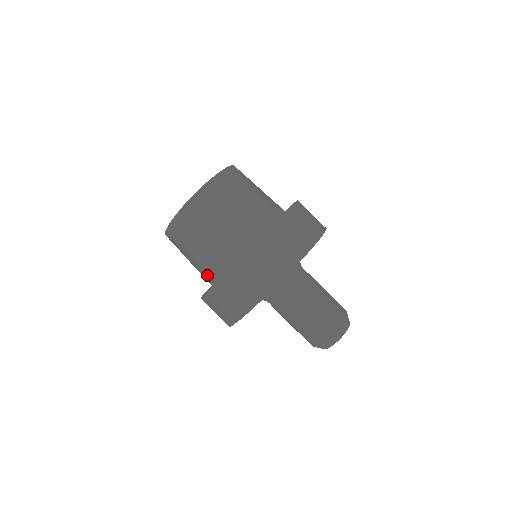
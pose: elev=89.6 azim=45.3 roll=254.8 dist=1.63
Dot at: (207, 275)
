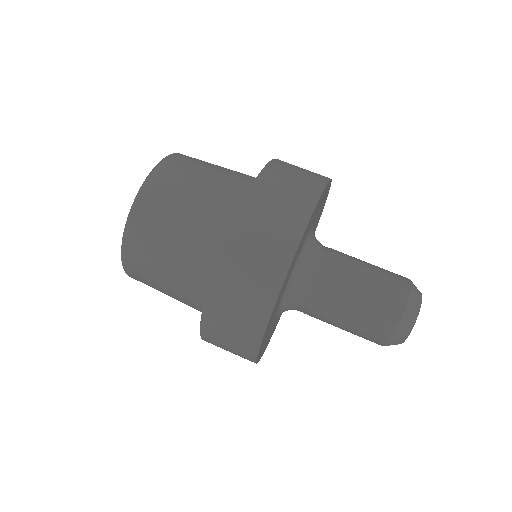
Dot at: (208, 253)
